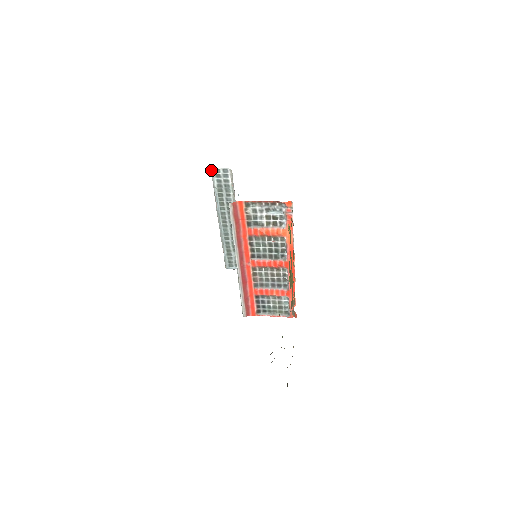
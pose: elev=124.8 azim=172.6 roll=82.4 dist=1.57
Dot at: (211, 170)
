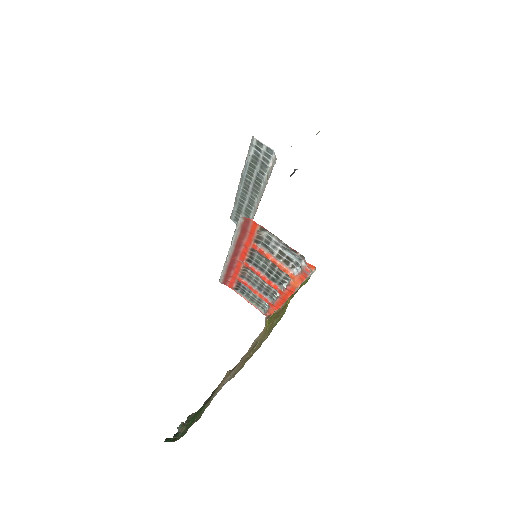
Dot at: (252, 136)
